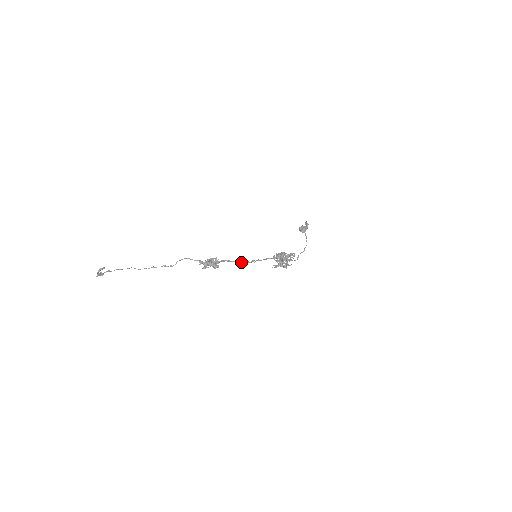
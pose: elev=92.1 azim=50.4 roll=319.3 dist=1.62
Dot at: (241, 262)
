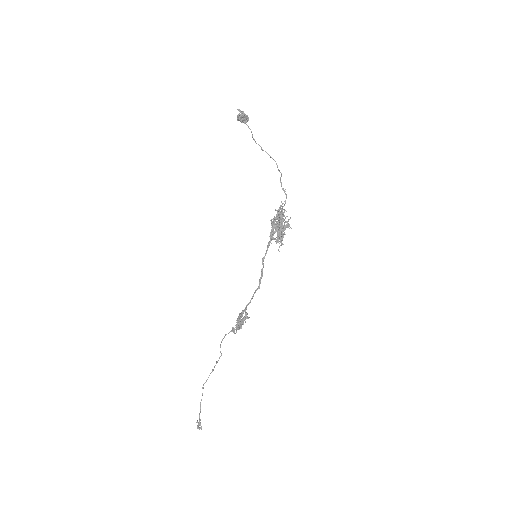
Dot at: (257, 289)
